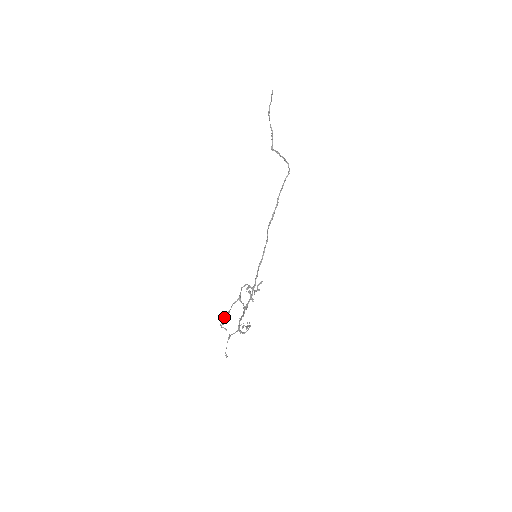
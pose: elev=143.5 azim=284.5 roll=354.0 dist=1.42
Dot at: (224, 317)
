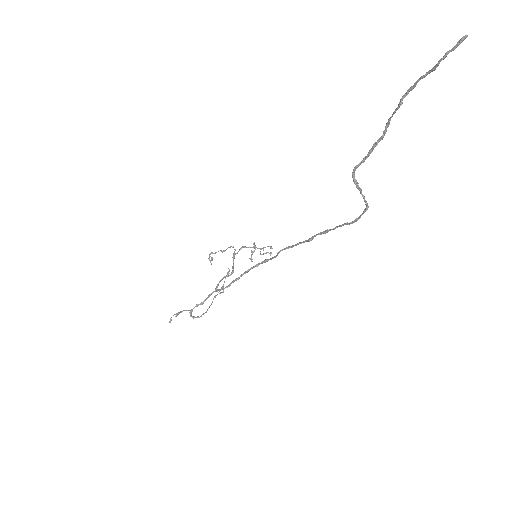
Dot at: (216, 252)
